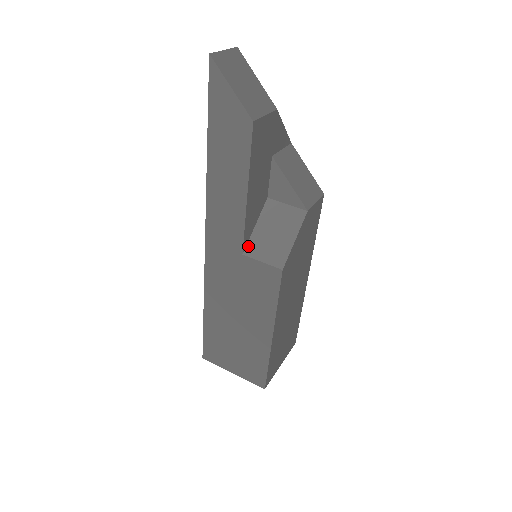
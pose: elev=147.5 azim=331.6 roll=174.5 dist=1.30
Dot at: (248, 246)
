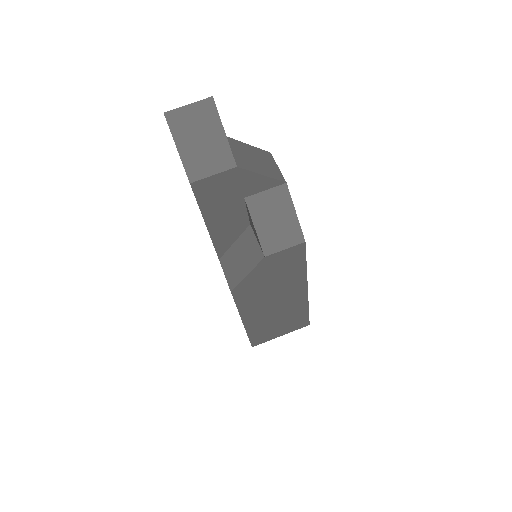
Dot at: (224, 256)
